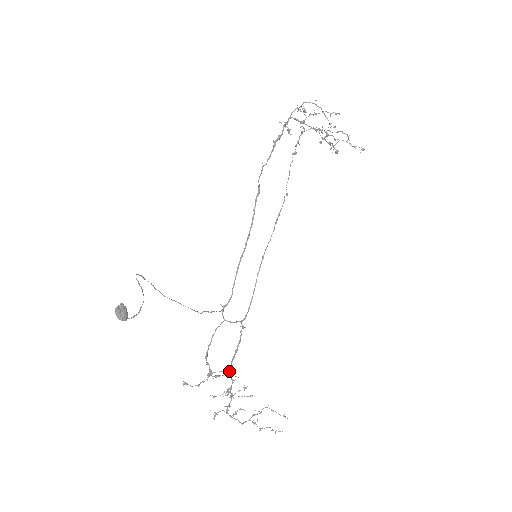
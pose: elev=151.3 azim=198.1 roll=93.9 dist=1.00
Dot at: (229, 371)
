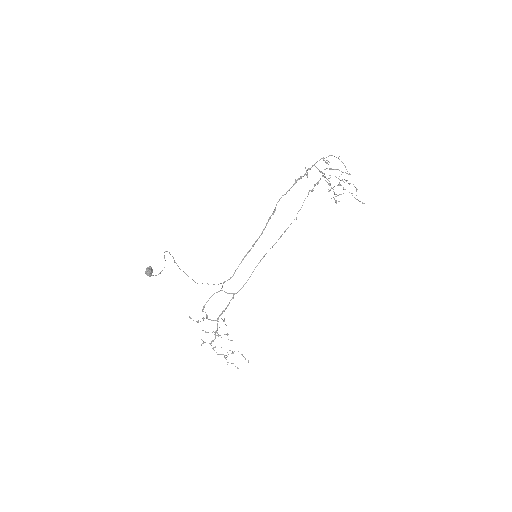
Dot at: occluded
